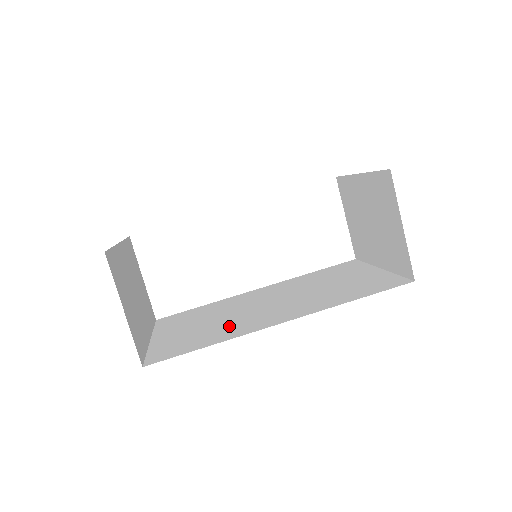
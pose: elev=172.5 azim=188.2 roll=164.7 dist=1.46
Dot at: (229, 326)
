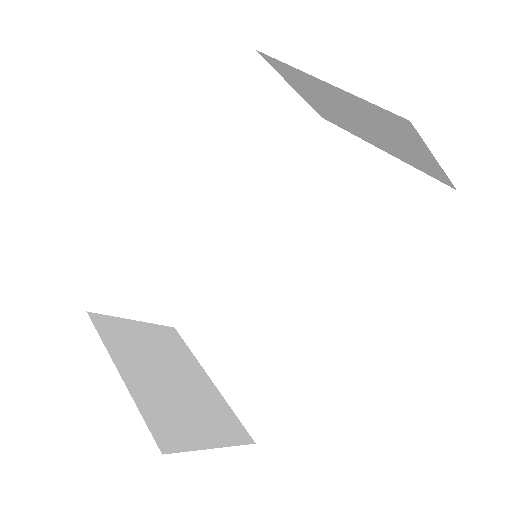
Dot at: (285, 340)
